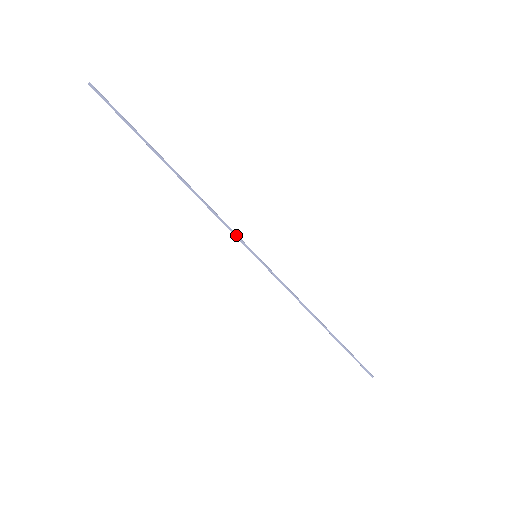
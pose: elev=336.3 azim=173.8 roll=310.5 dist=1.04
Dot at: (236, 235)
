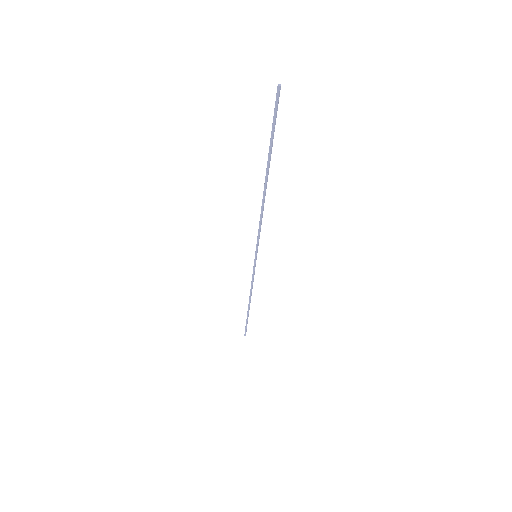
Dot at: (258, 240)
